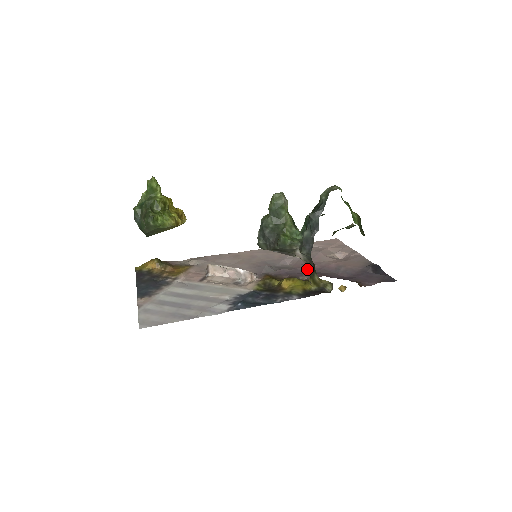
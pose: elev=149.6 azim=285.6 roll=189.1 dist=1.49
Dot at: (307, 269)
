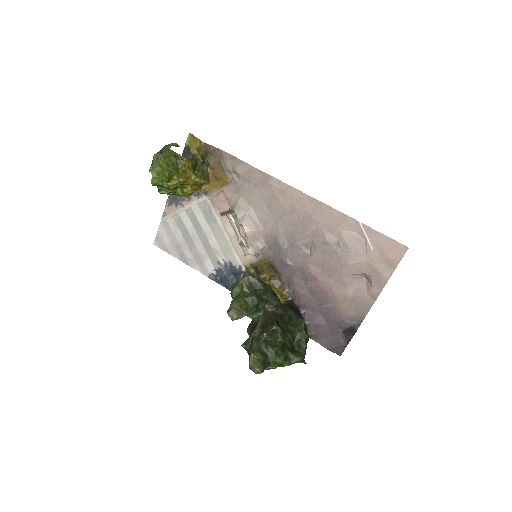
Dot at: (306, 279)
